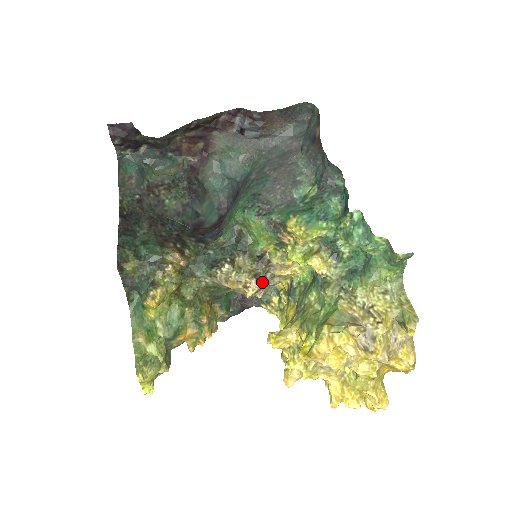
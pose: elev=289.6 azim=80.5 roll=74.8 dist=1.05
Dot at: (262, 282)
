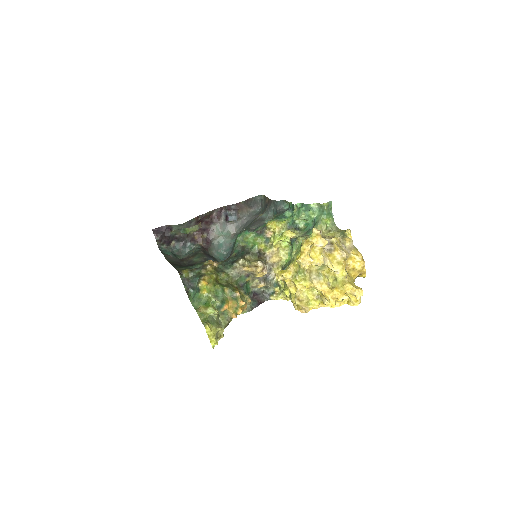
Dot at: (264, 263)
